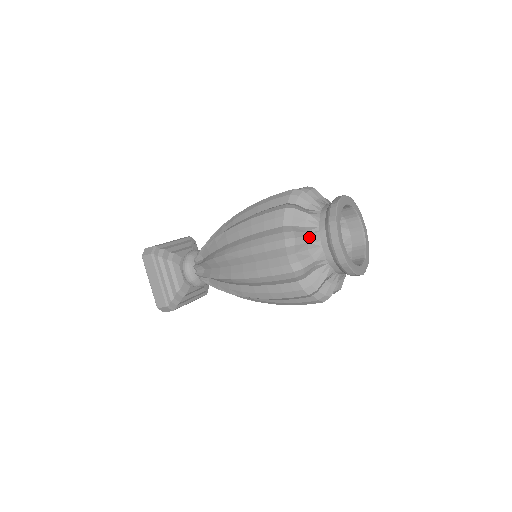
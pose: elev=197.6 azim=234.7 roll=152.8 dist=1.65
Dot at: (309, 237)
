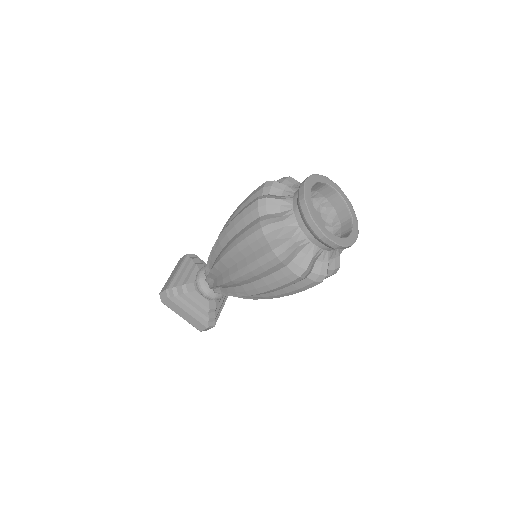
Dot at: (296, 242)
